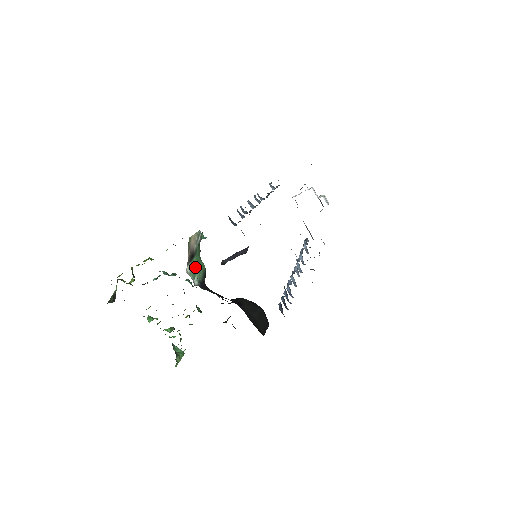
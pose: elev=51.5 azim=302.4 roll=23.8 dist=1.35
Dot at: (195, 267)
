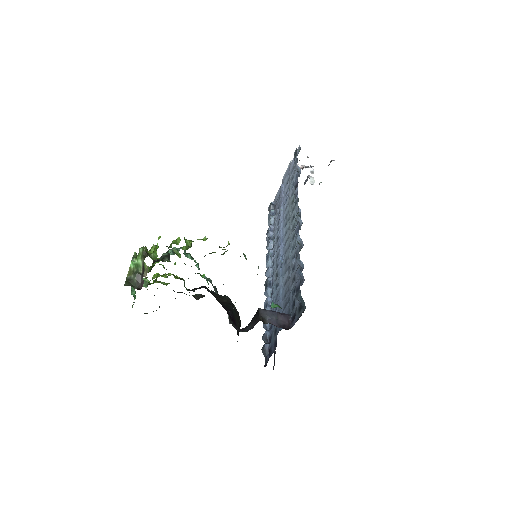
Dot at: occluded
